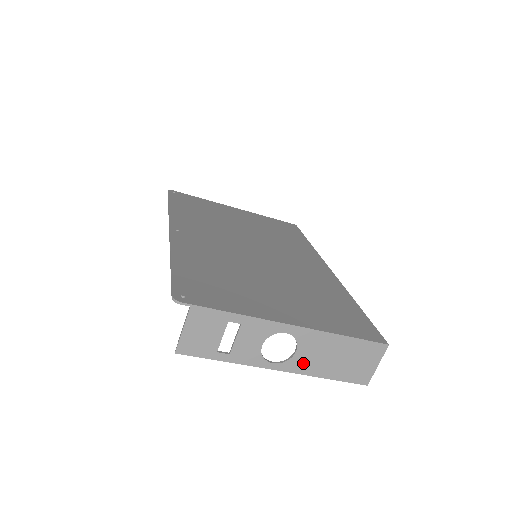
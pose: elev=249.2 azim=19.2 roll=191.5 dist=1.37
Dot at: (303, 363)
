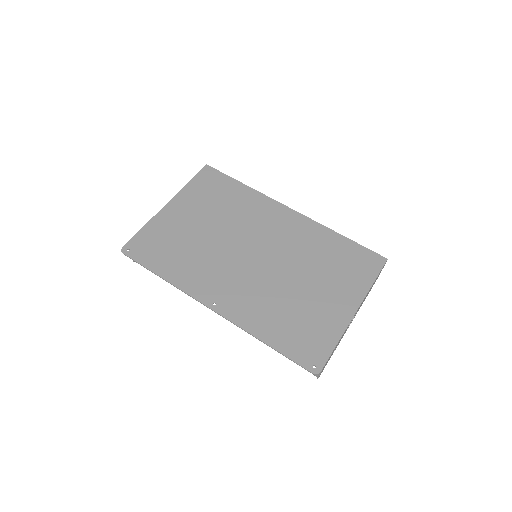
Dot at: occluded
